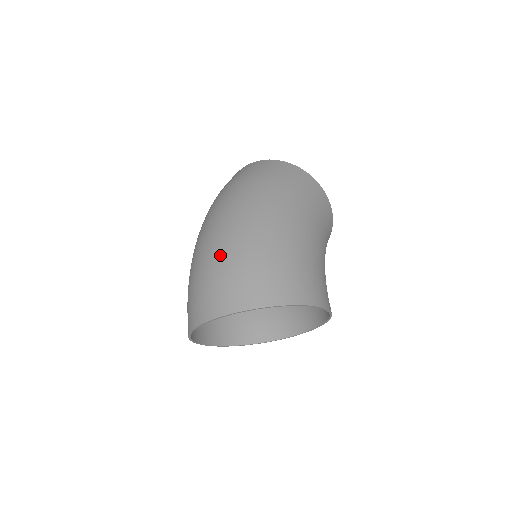
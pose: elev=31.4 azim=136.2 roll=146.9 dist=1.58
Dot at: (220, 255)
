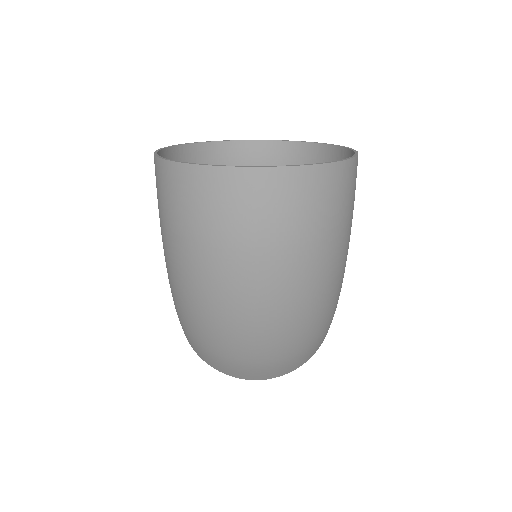
Dot at: (284, 354)
